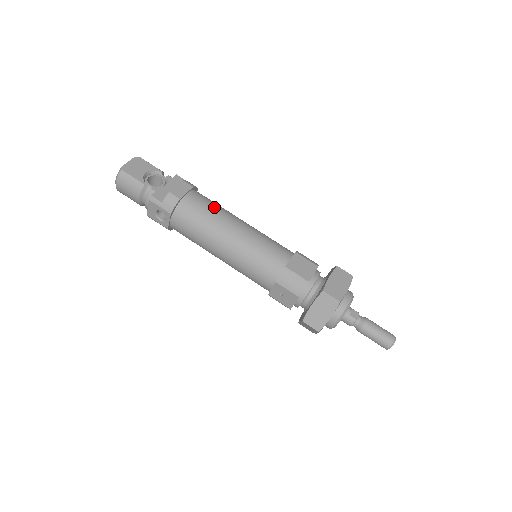
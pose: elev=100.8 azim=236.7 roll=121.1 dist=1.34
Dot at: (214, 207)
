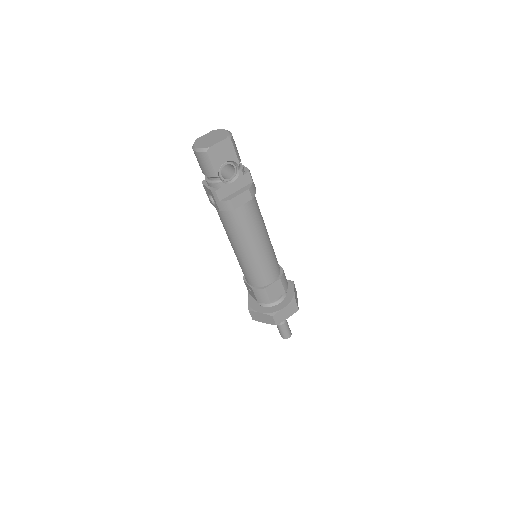
Dot at: (255, 223)
